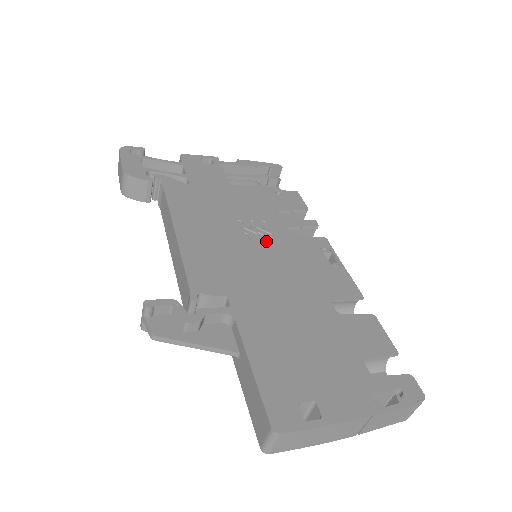
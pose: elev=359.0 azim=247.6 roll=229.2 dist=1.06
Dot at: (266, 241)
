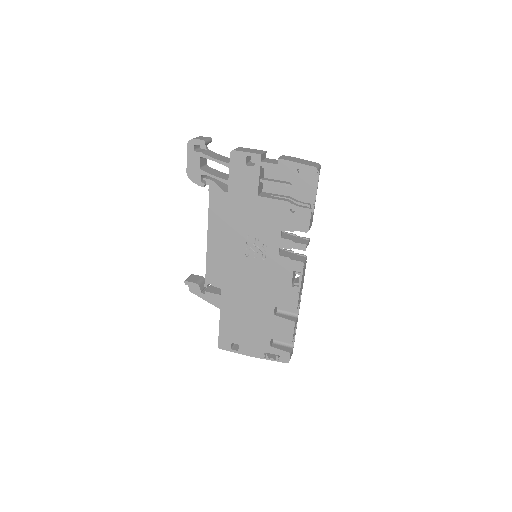
Dot at: (259, 257)
